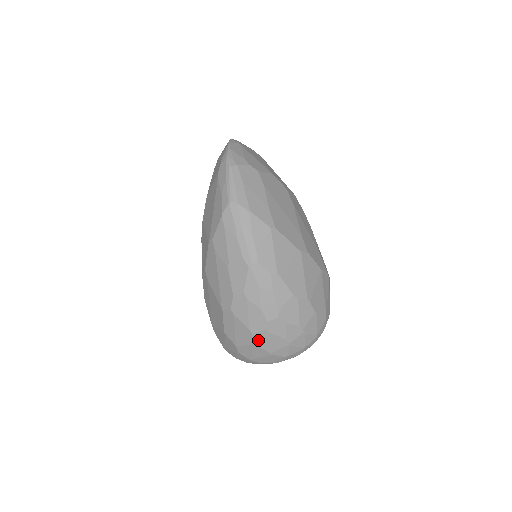
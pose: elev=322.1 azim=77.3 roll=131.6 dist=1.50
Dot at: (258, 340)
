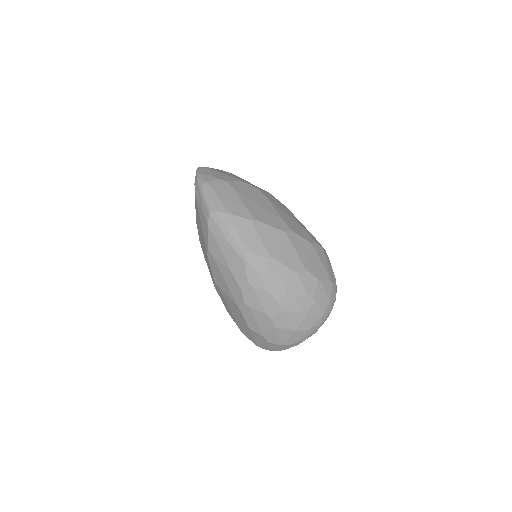
Dot at: (278, 322)
